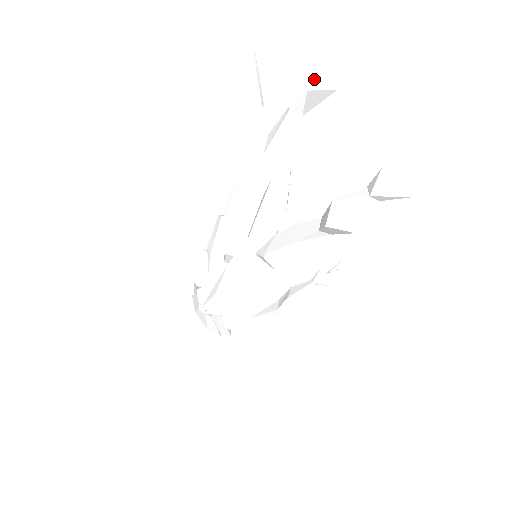
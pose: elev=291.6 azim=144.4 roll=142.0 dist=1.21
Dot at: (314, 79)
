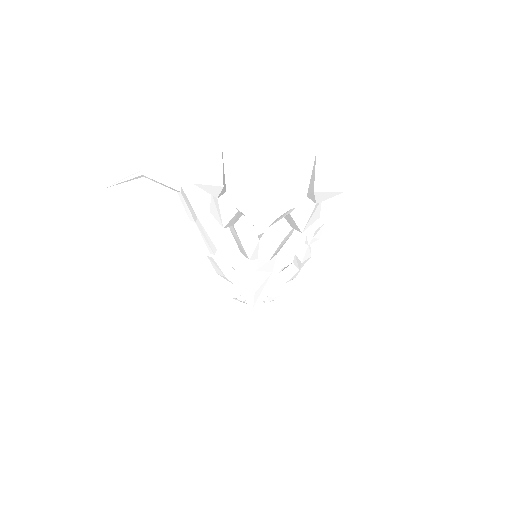
Dot at: (208, 164)
